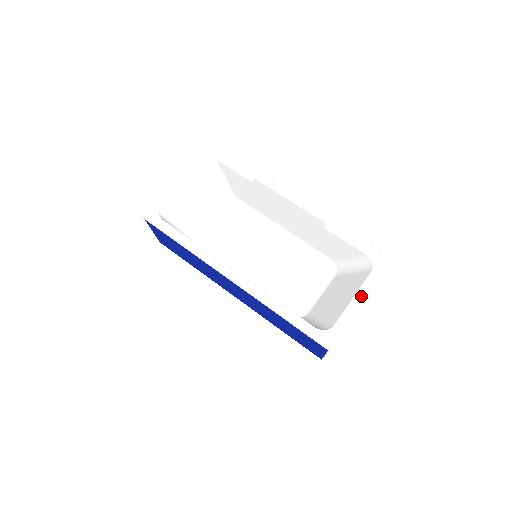
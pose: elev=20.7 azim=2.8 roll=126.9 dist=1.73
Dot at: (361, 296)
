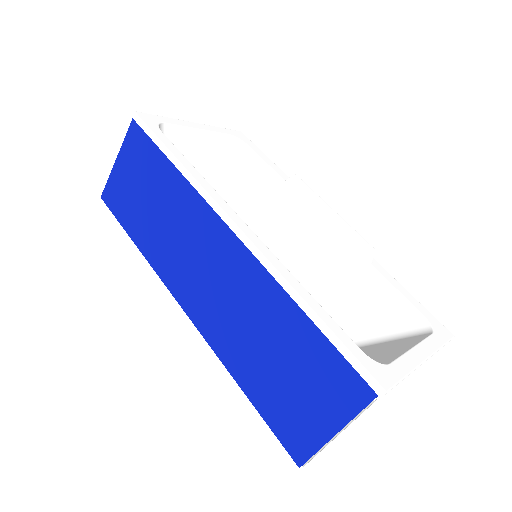
Dot at: (424, 351)
